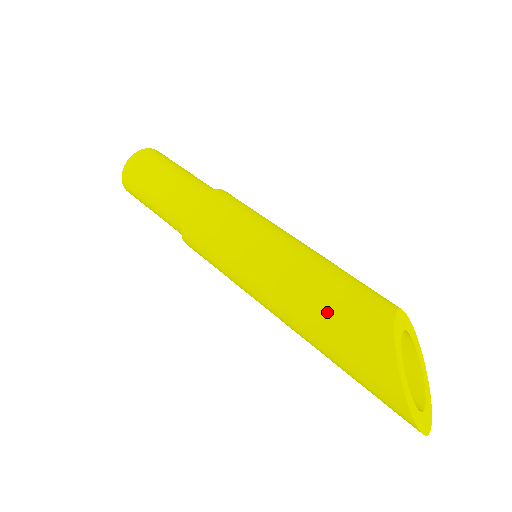
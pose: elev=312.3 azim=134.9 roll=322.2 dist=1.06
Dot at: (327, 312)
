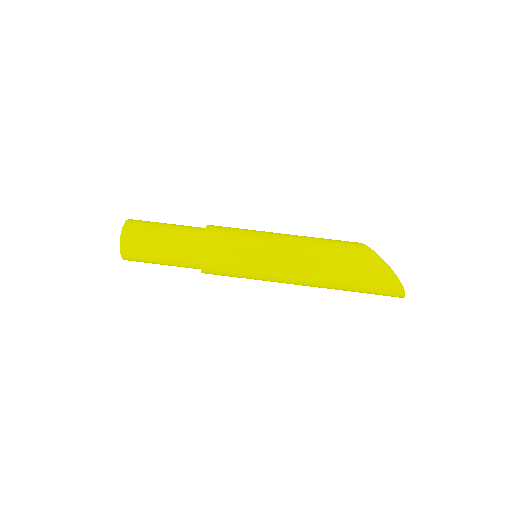
Dot at: (331, 251)
